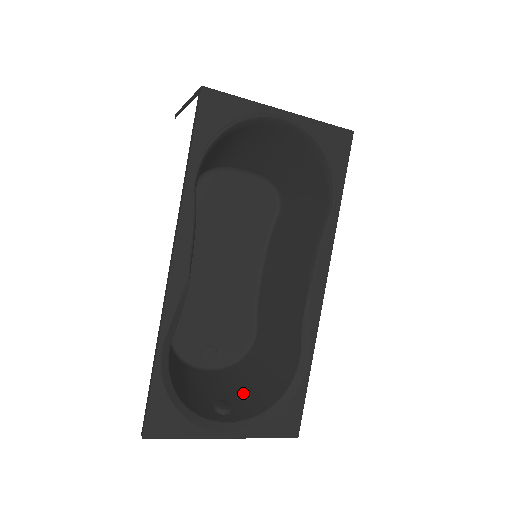
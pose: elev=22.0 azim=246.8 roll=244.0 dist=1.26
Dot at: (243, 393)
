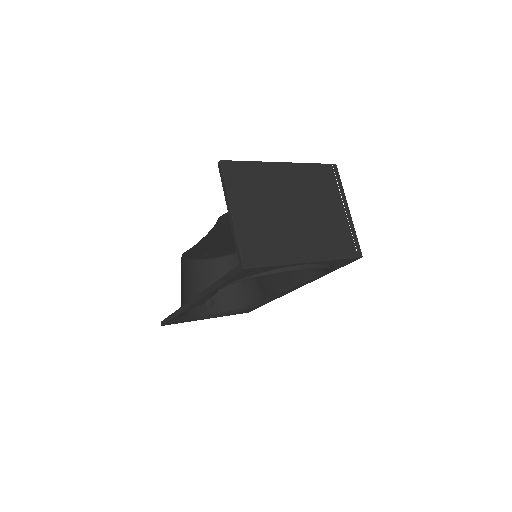
Dot at: (224, 289)
